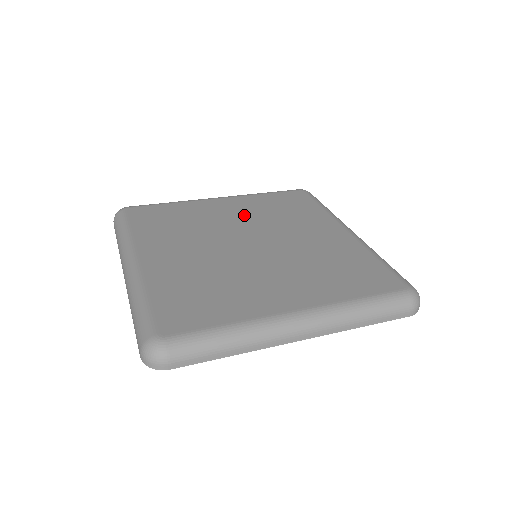
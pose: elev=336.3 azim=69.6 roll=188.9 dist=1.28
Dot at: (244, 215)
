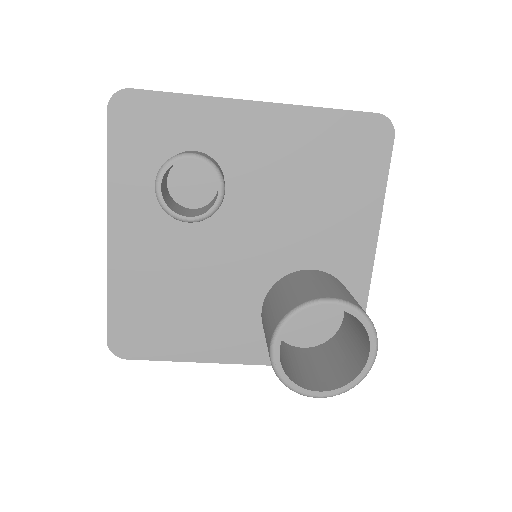
Dot at: occluded
